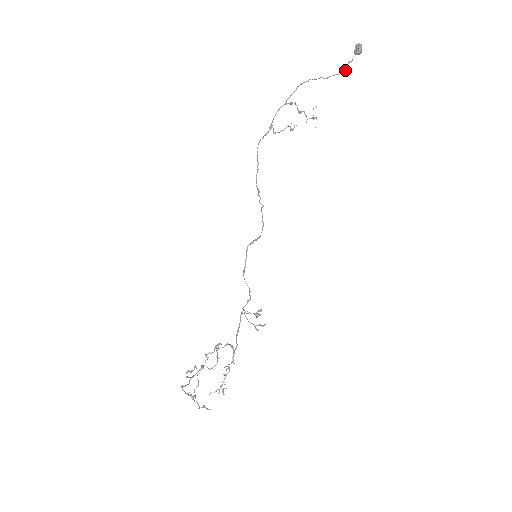
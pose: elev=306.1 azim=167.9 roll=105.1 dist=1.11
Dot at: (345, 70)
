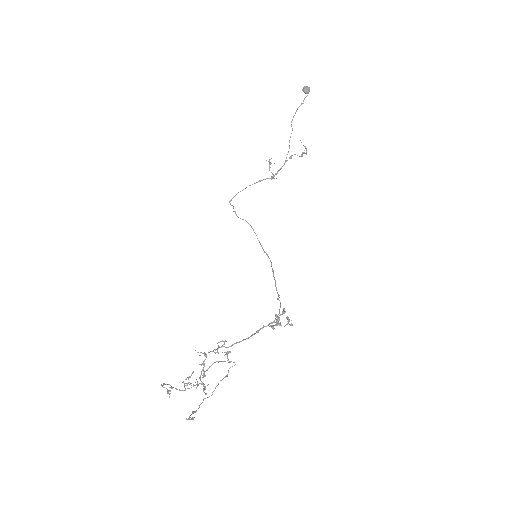
Dot at: occluded
